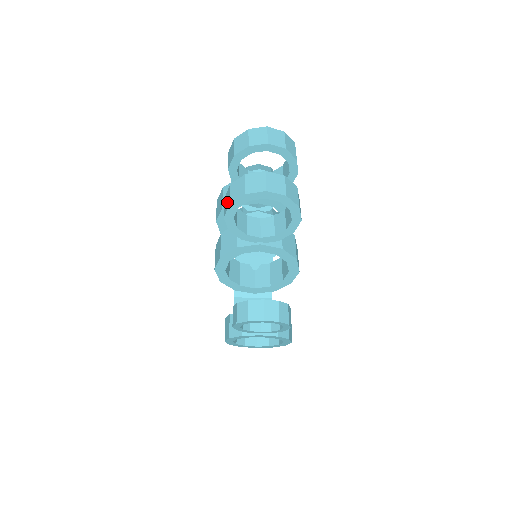
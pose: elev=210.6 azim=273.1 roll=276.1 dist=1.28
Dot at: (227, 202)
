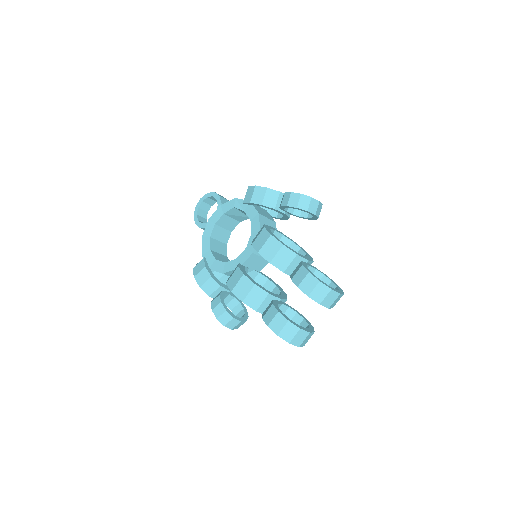
Dot at: (277, 327)
